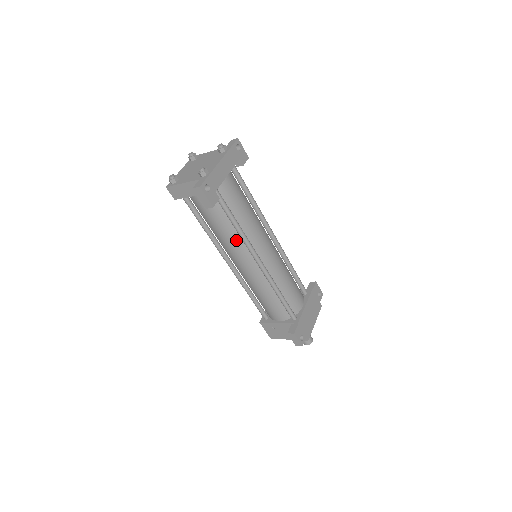
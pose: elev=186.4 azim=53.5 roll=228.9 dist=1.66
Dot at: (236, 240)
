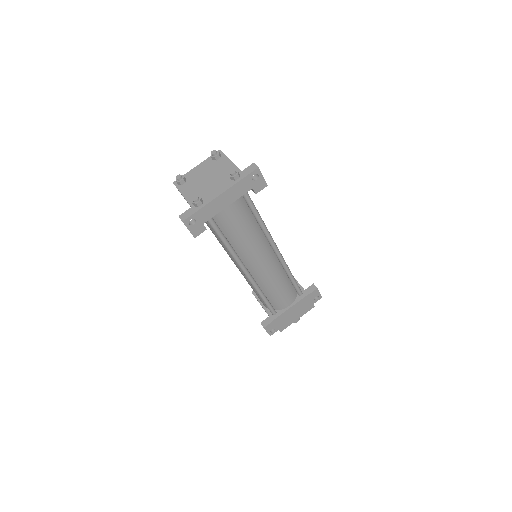
Dot at: occluded
